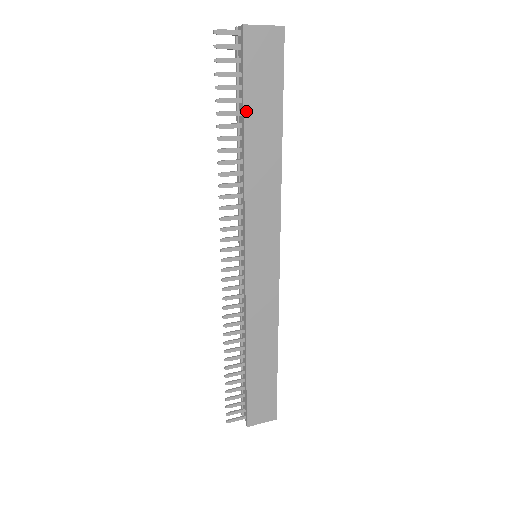
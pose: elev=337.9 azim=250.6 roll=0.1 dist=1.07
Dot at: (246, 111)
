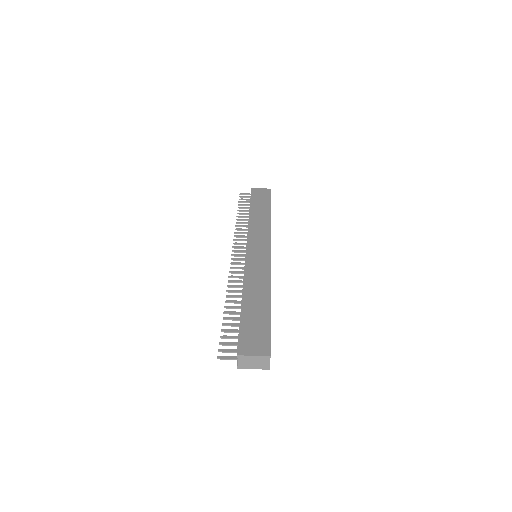
Dot at: occluded
